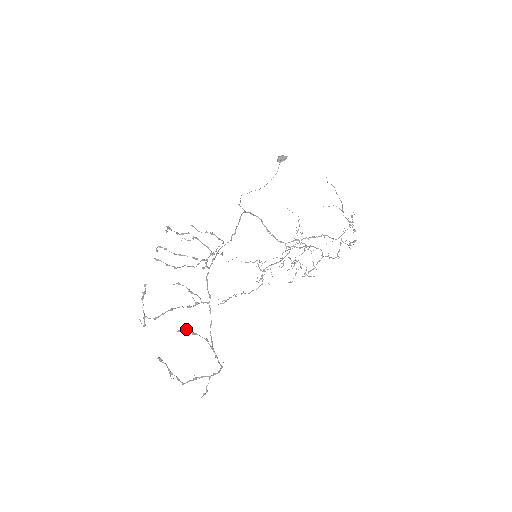
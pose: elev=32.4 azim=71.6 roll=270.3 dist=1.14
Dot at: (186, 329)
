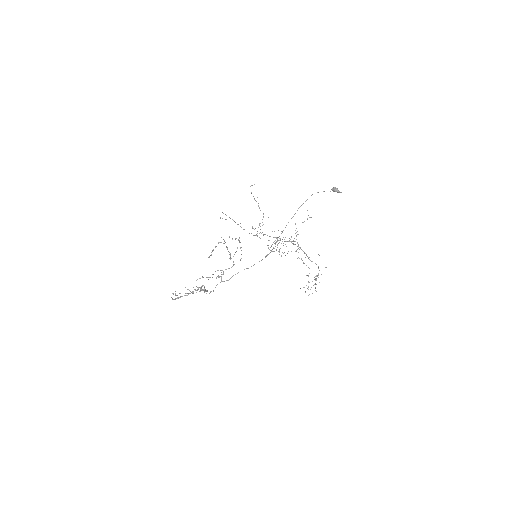
Dot at: occluded
